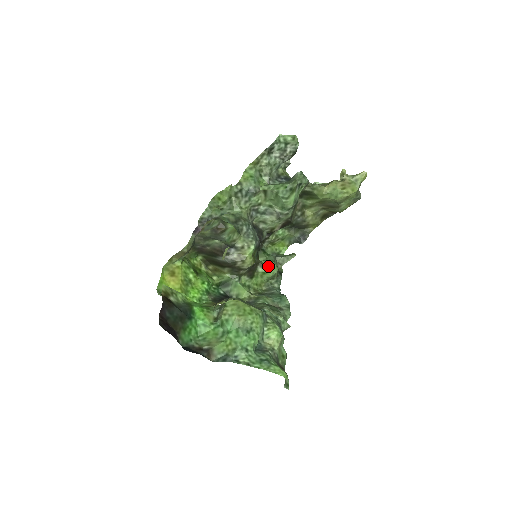
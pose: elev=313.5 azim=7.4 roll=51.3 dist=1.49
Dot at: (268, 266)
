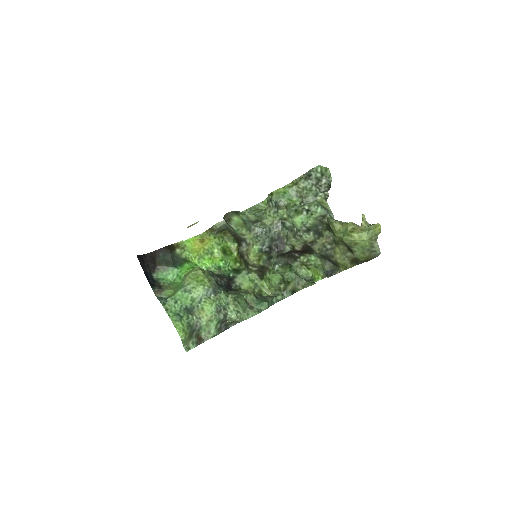
Dot at: (274, 275)
